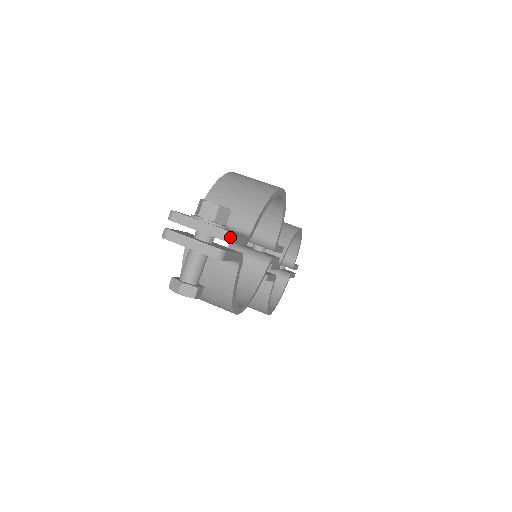
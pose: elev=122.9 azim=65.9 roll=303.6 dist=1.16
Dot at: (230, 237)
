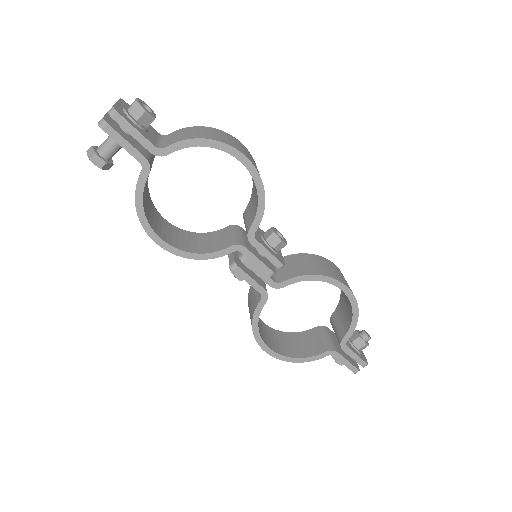
Dot at: (114, 114)
